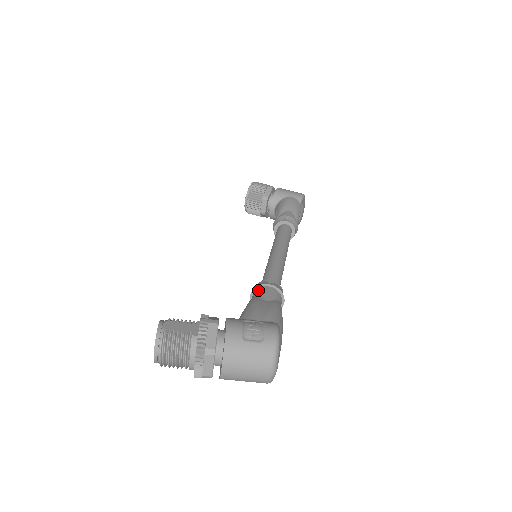
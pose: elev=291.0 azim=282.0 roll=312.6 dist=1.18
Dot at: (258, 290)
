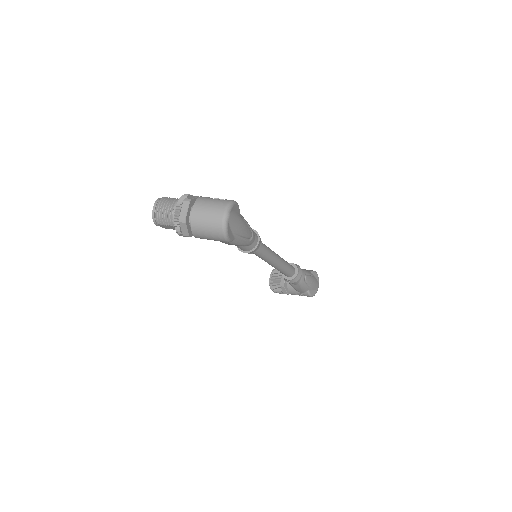
Dot at: occluded
